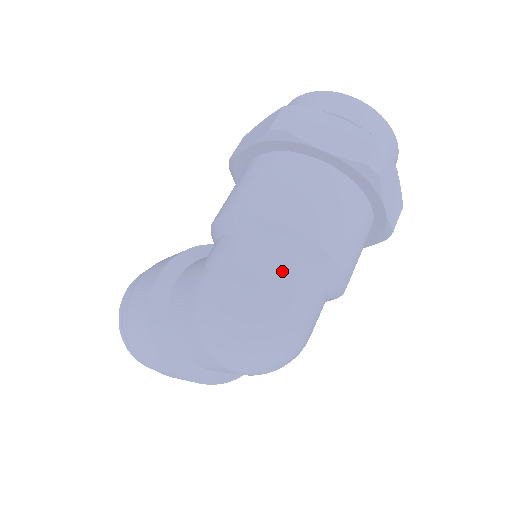
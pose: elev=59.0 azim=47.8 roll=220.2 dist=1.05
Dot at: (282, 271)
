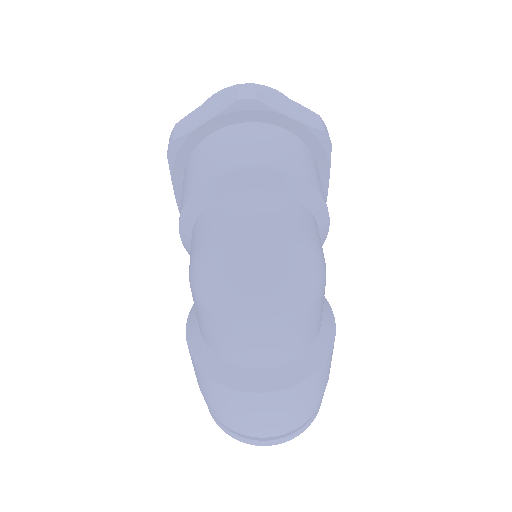
Dot at: (232, 208)
